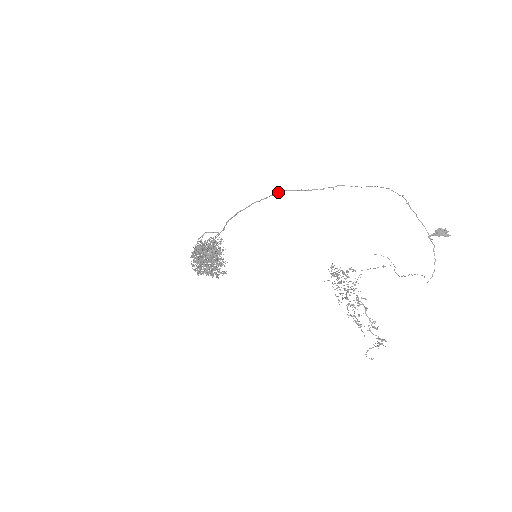
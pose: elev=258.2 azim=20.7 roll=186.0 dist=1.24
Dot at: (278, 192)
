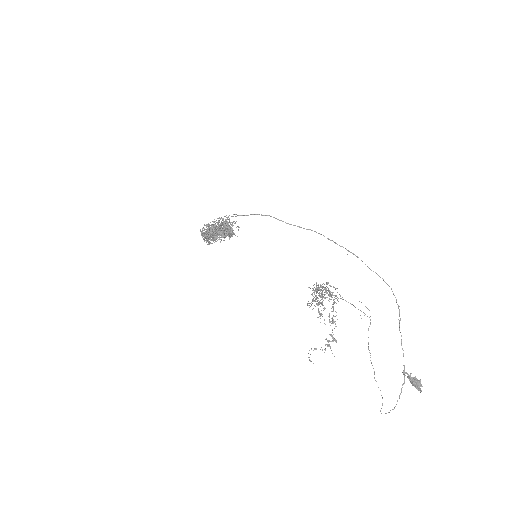
Dot at: occluded
